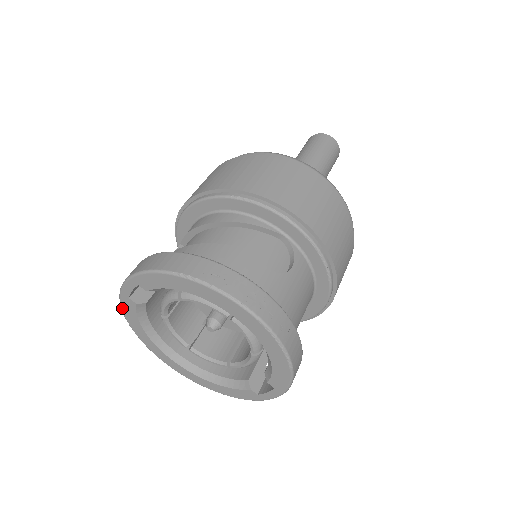
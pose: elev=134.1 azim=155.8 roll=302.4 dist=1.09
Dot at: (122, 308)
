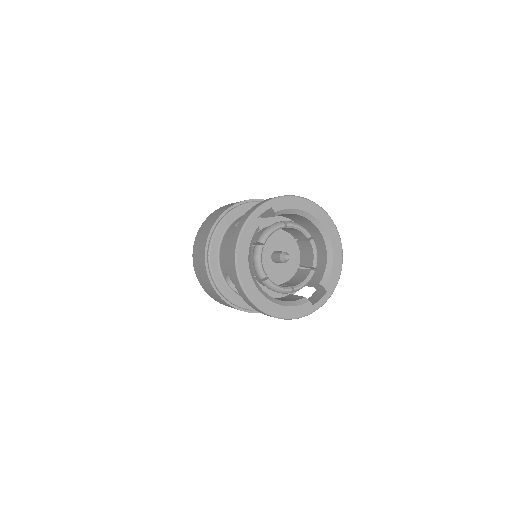
Dot at: (242, 232)
